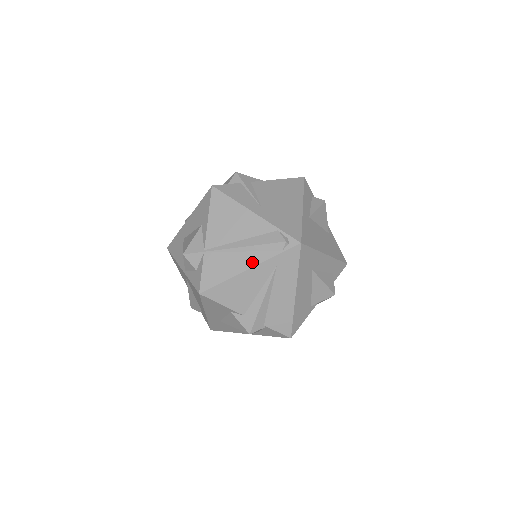
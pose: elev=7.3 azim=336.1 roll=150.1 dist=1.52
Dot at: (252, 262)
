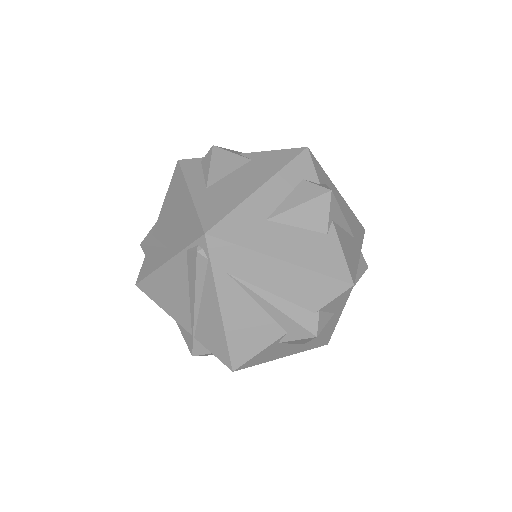
Dot at: (213, 300)
